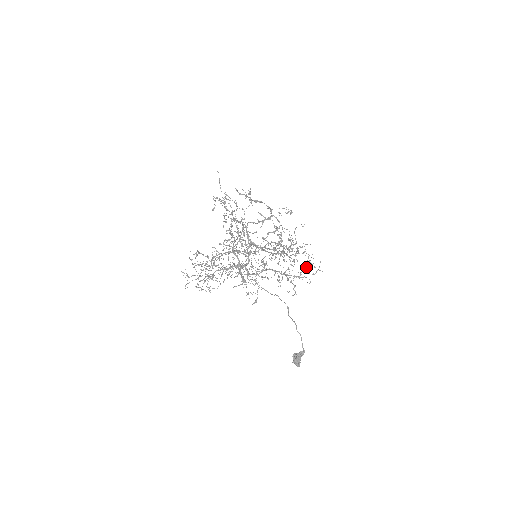
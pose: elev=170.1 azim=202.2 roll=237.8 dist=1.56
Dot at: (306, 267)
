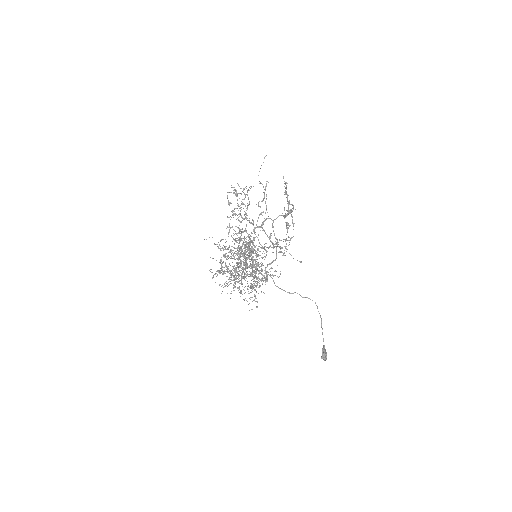
Dot at: (267, 271)
